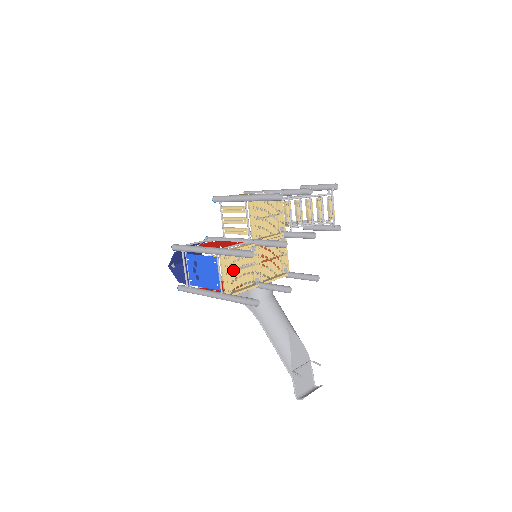
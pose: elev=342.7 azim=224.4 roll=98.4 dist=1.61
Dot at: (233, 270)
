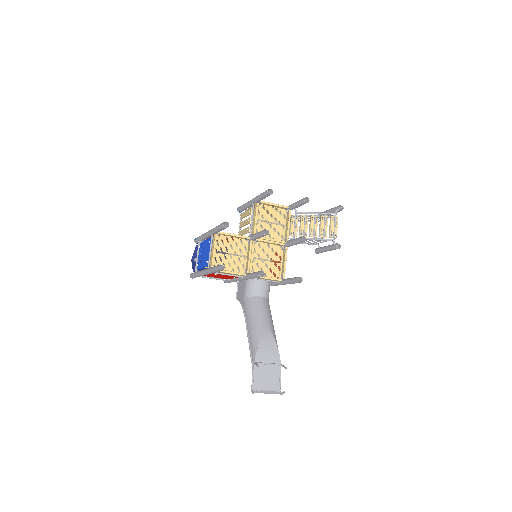
Dot at: (223, 252)
